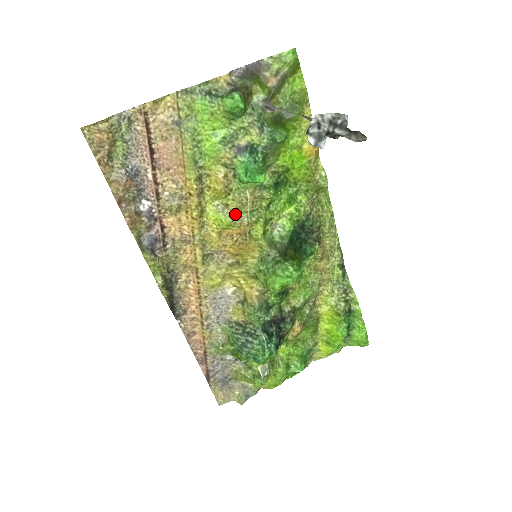
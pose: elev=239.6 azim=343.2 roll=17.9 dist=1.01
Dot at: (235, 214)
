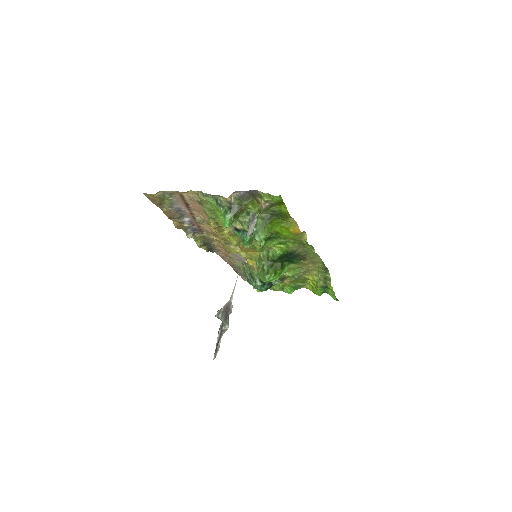
Dot at: (240, 242)
